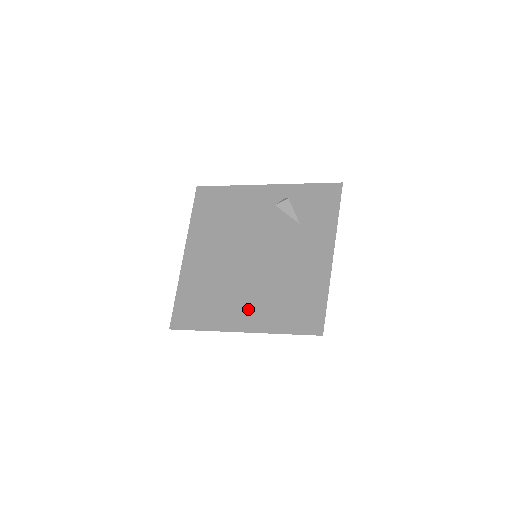
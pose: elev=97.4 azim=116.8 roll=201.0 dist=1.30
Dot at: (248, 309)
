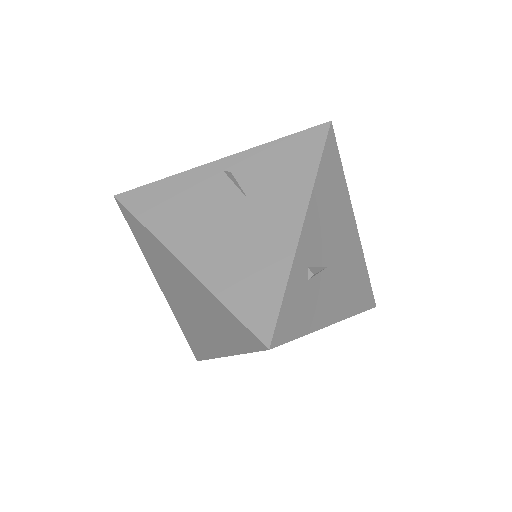
Dot at: (211, 325)
